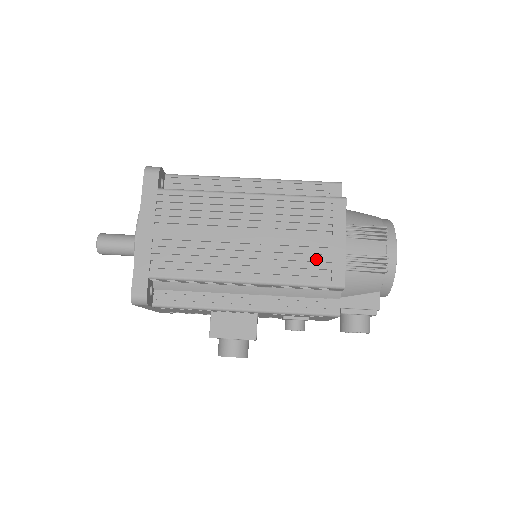
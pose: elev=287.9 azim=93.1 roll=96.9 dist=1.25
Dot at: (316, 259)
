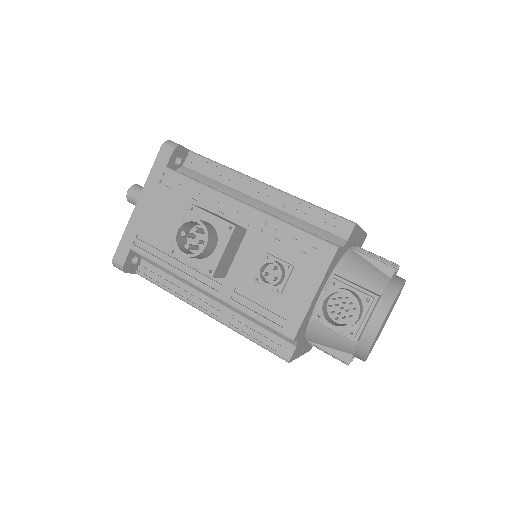
Dot at: occluded
